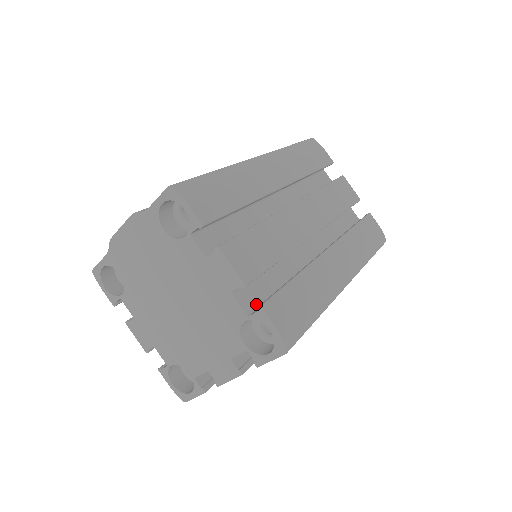
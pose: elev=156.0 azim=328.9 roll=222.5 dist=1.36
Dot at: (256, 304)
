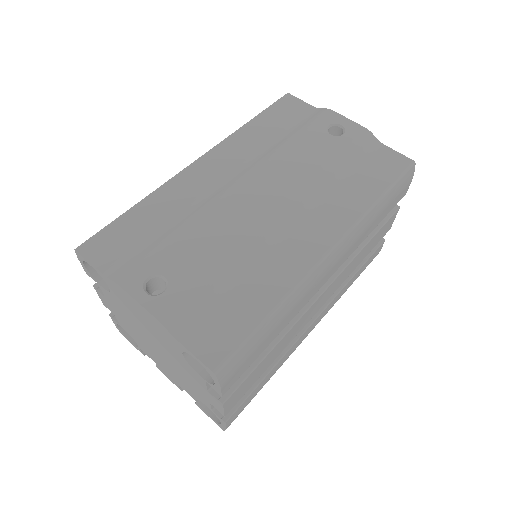
Dot at: occluded
